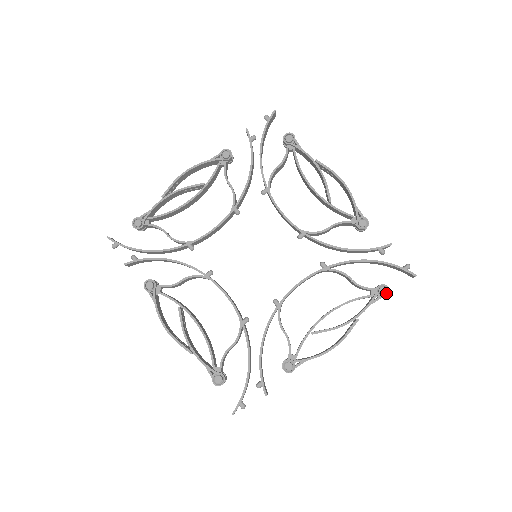
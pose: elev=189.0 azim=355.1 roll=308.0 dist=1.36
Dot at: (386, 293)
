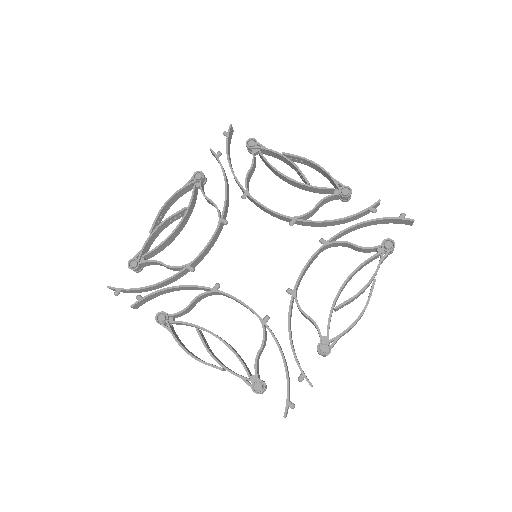
Dot at: (392, 246)
